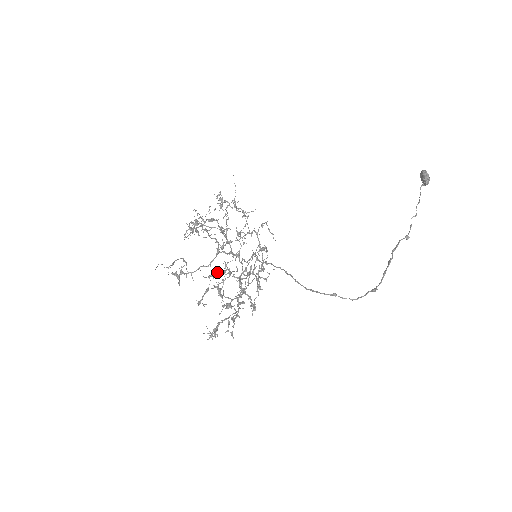
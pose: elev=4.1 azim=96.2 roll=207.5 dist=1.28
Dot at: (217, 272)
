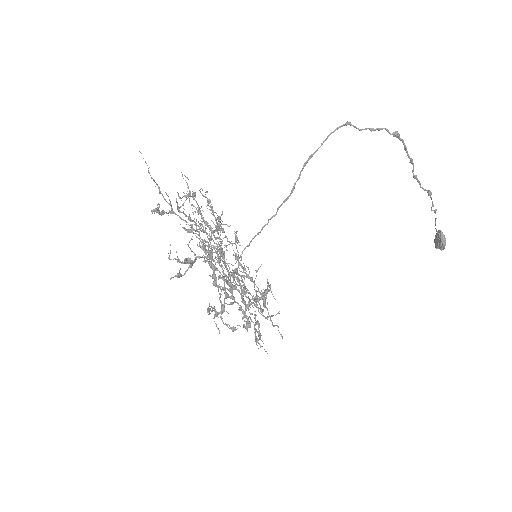
Dot at: occluded
